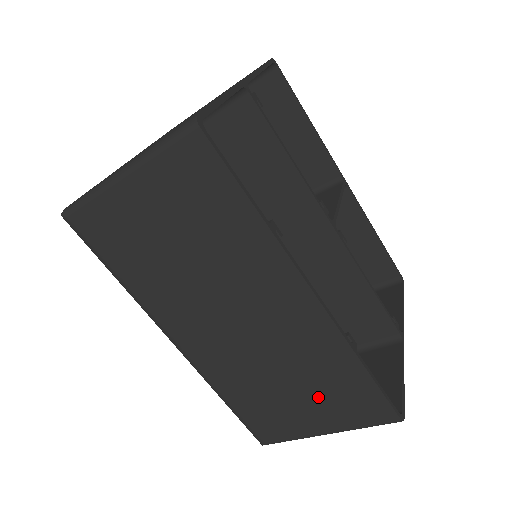
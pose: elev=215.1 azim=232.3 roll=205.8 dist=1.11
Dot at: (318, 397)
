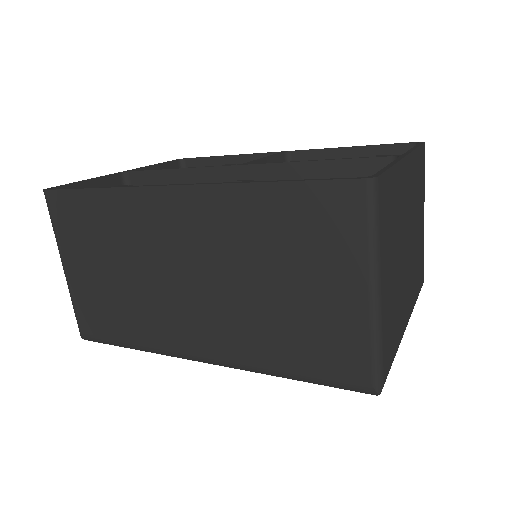
Dot at: (301, 262)
